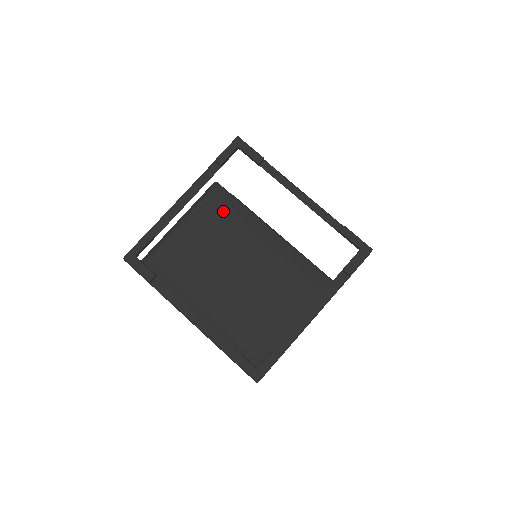
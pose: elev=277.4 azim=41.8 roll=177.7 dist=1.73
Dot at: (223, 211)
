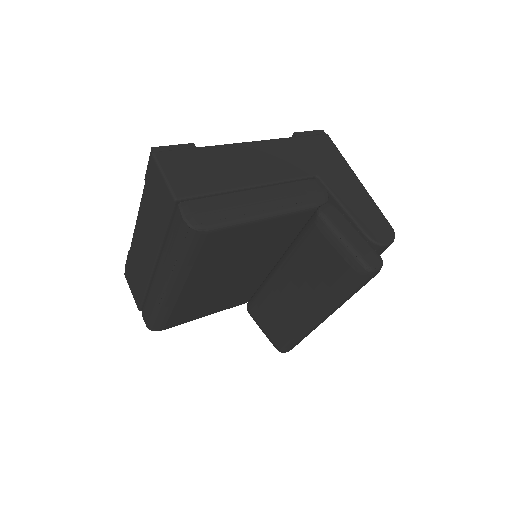
Dot at: occluded
